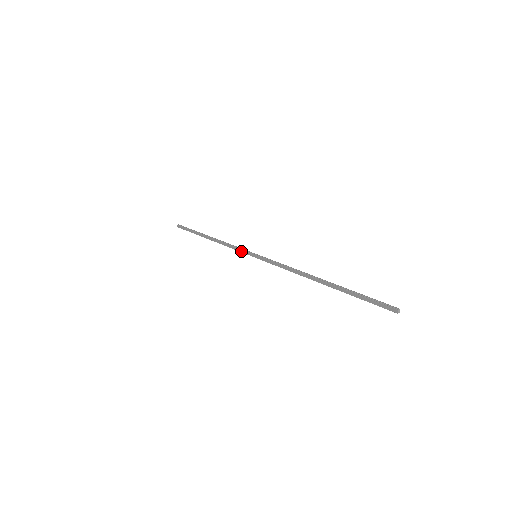
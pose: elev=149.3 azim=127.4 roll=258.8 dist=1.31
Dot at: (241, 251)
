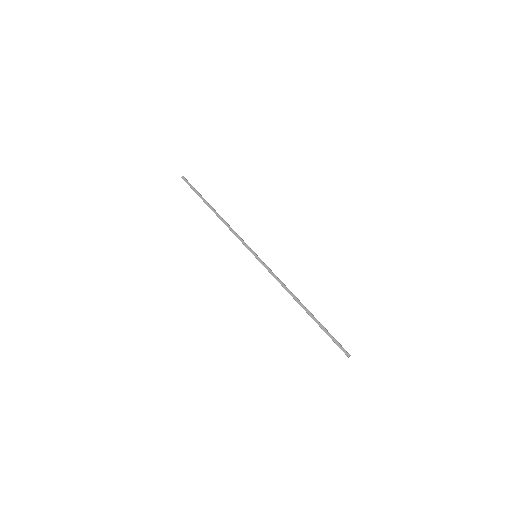
Dot at: (244, 243)
